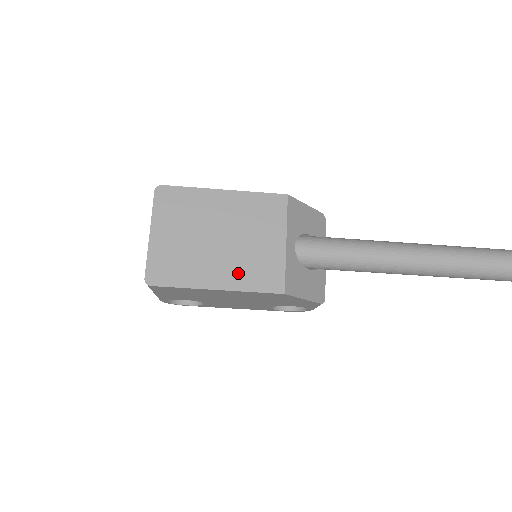
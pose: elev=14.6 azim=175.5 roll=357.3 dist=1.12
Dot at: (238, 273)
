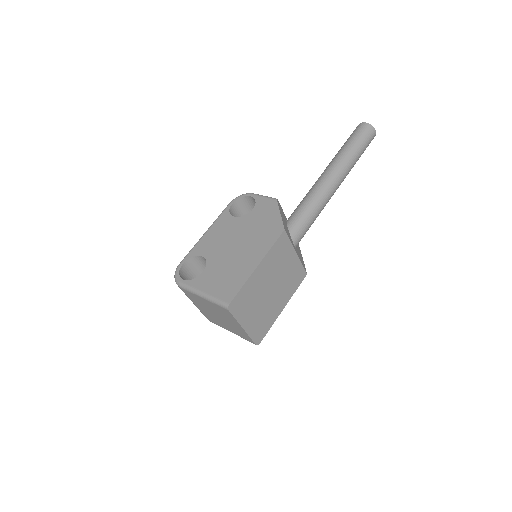
Dot at: (287, 291)
